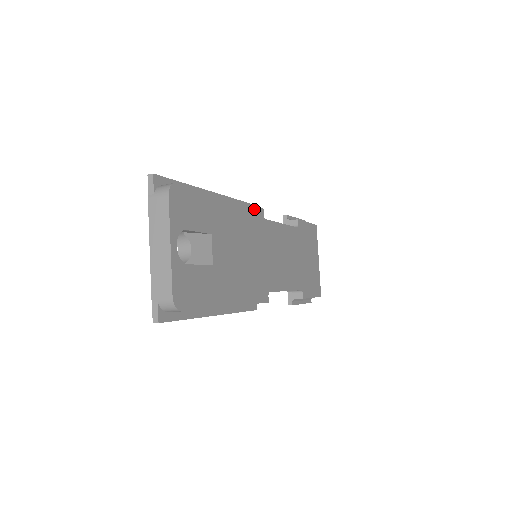
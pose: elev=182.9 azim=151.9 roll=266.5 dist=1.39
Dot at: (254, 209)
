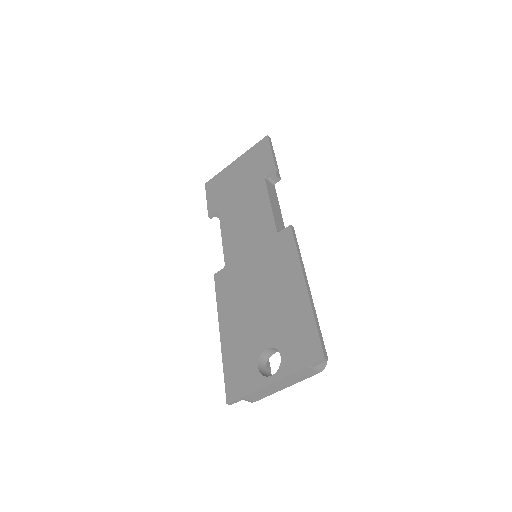
Dot at: occluded
